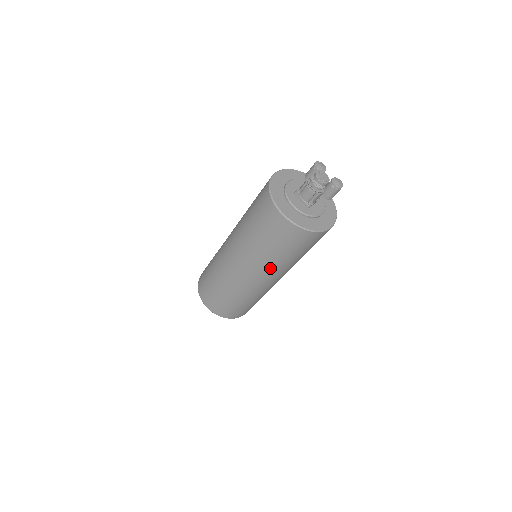
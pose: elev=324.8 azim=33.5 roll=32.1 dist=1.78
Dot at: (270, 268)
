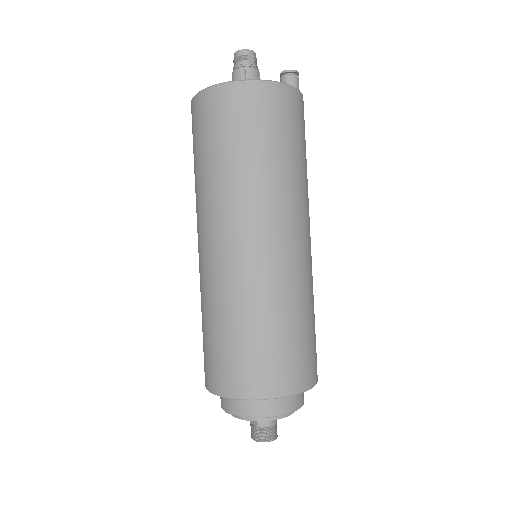
Dot at: (231, 199)
